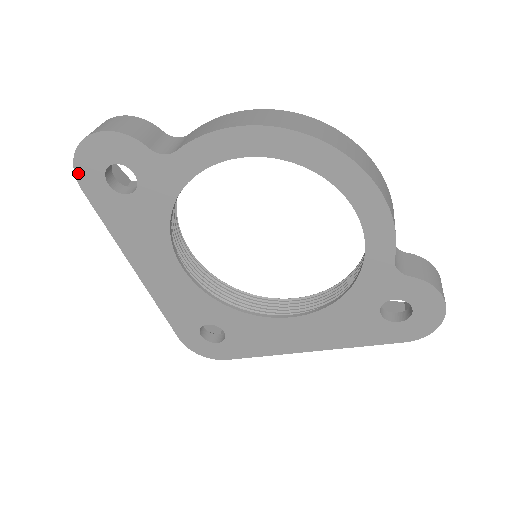
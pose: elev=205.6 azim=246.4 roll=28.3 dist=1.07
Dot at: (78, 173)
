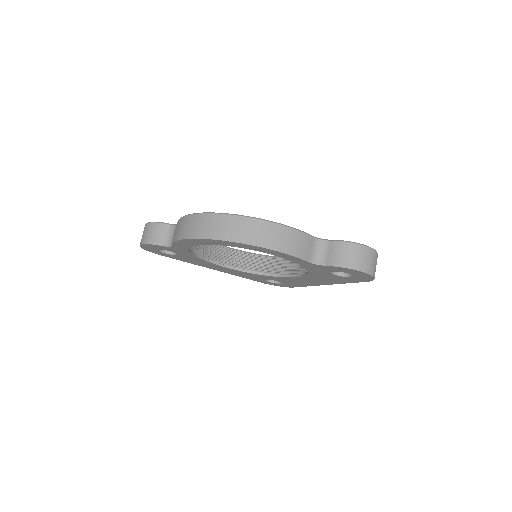
Dot at: (152, 252)
